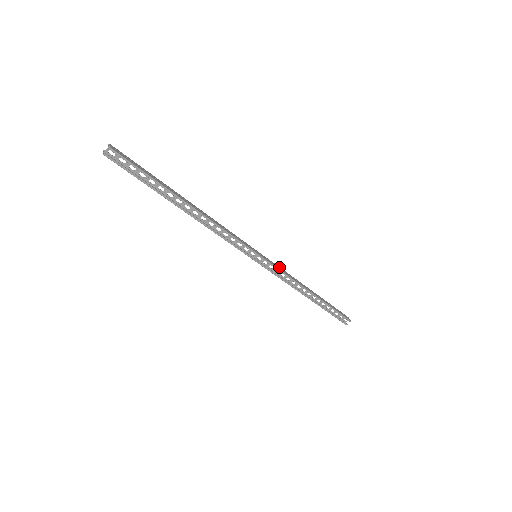
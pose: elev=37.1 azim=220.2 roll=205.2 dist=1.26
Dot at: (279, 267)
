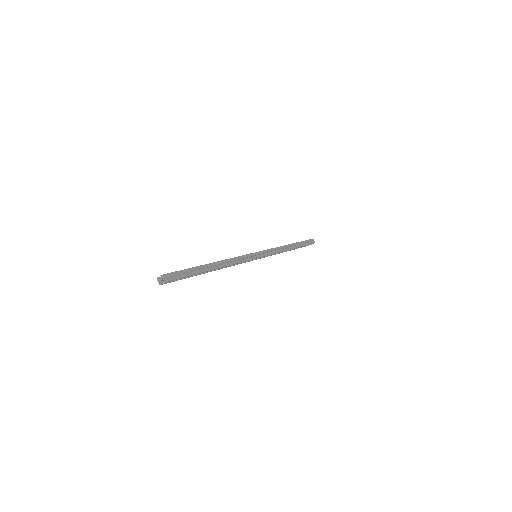
Dot at: (271, 249)
